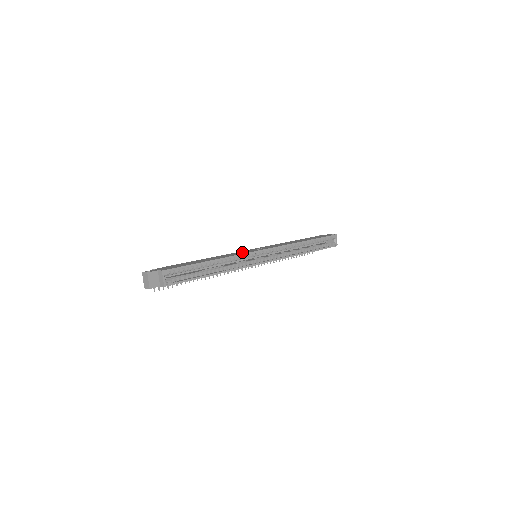
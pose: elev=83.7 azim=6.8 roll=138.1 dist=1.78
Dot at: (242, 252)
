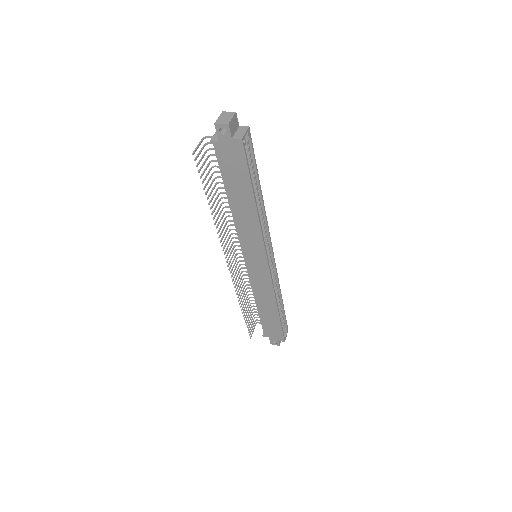
Dot at: occluded
